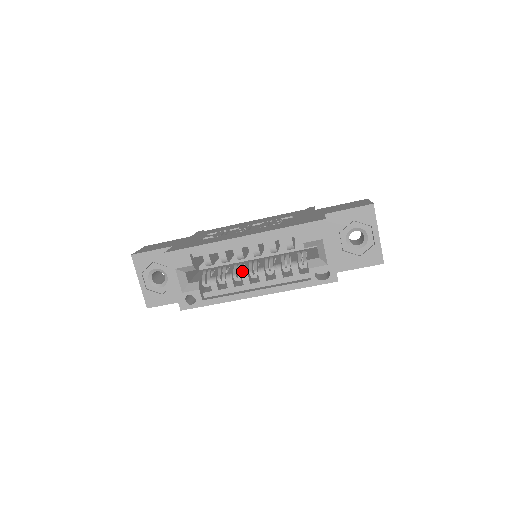
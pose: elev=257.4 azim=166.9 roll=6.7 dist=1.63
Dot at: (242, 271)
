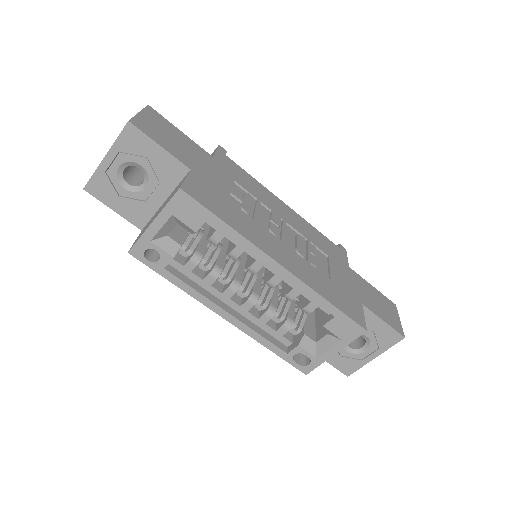
Dot at: (235, 278)
